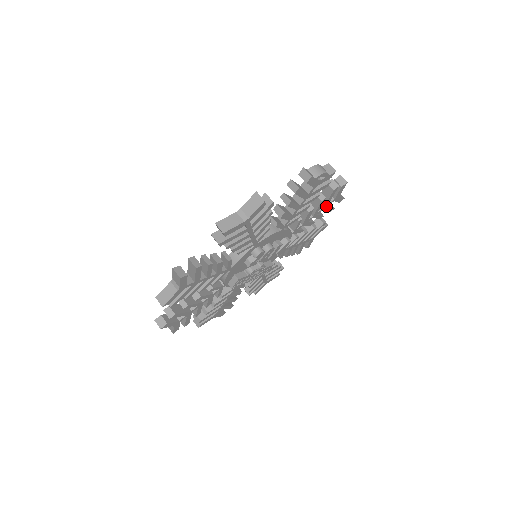
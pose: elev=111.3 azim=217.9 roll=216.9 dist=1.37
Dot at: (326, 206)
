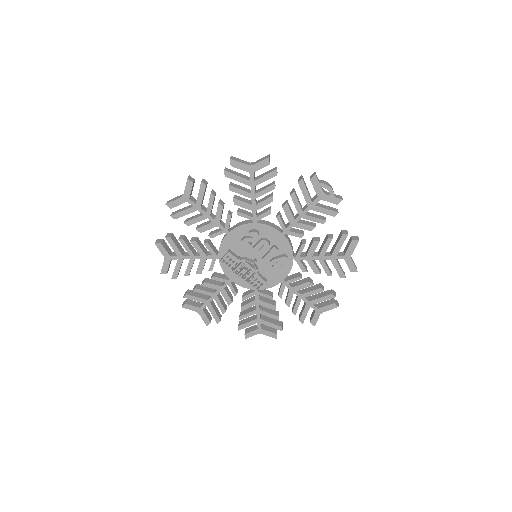
Dot at: (334, 257)
